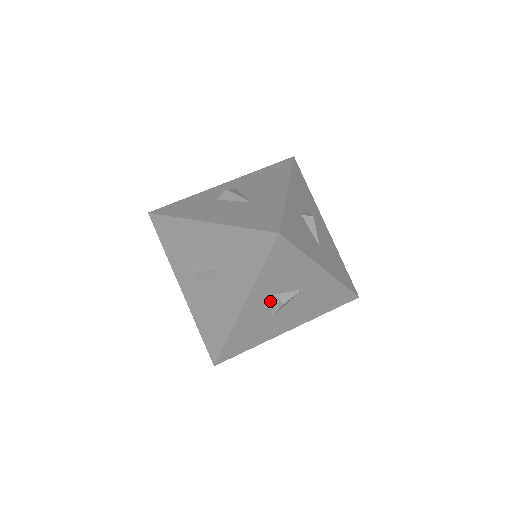
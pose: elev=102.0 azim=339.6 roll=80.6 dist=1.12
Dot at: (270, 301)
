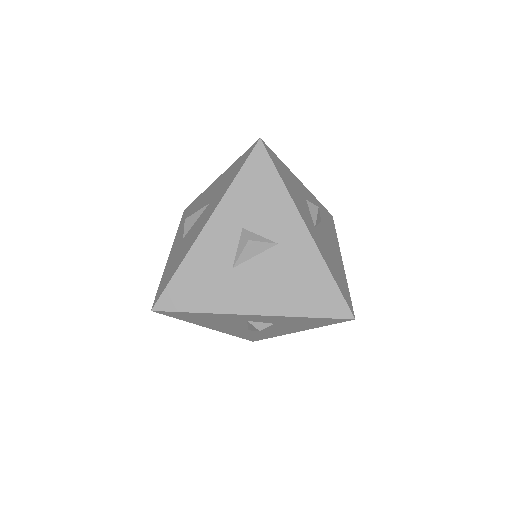
Dot at: (237, 237)
